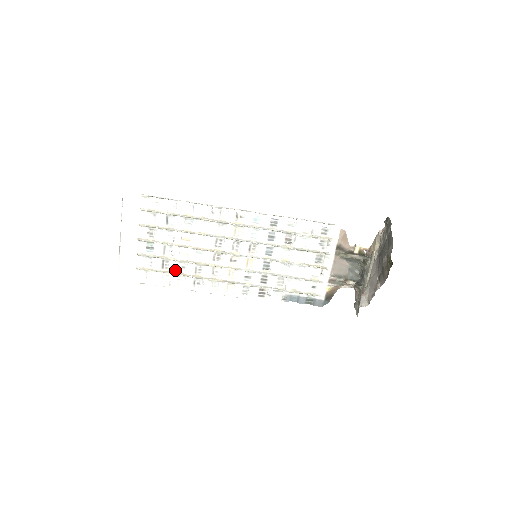
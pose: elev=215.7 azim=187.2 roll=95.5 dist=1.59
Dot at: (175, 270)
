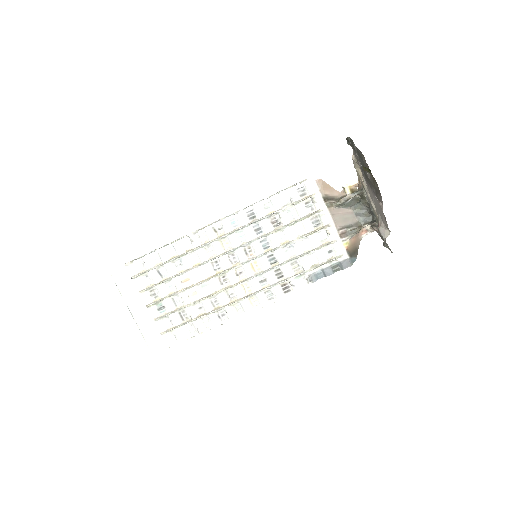
Dot at: (195, 315)
